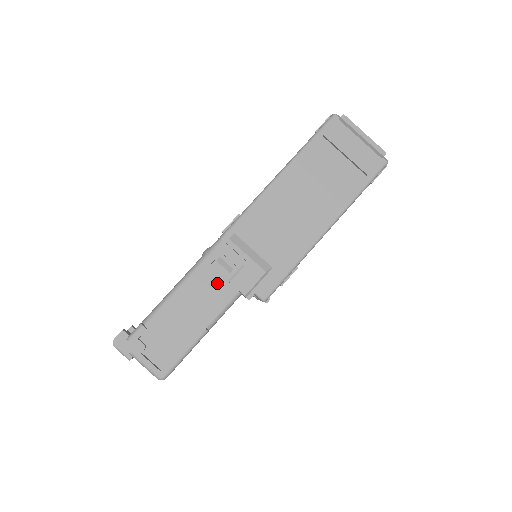
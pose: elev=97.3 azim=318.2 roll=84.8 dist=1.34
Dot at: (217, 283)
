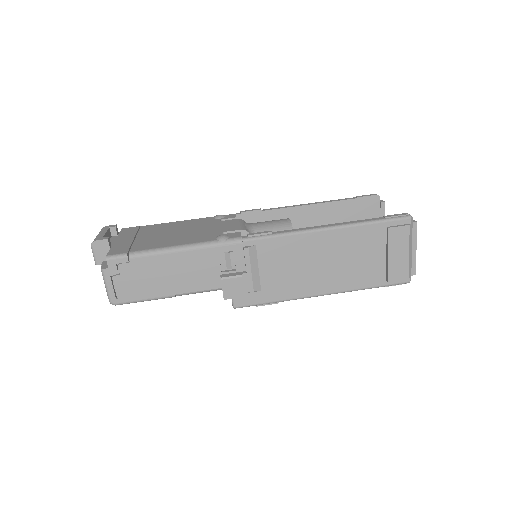
Dot at: (211, 270)
